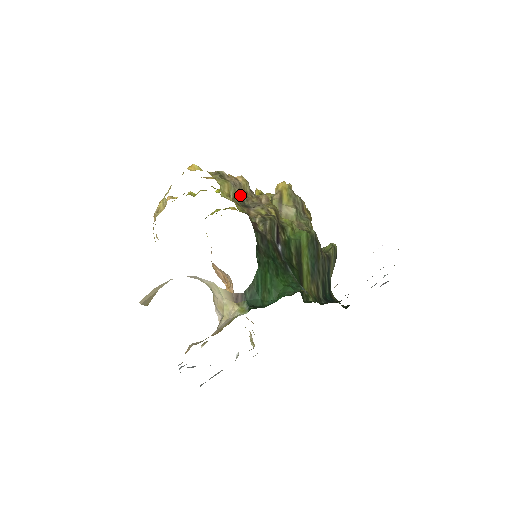
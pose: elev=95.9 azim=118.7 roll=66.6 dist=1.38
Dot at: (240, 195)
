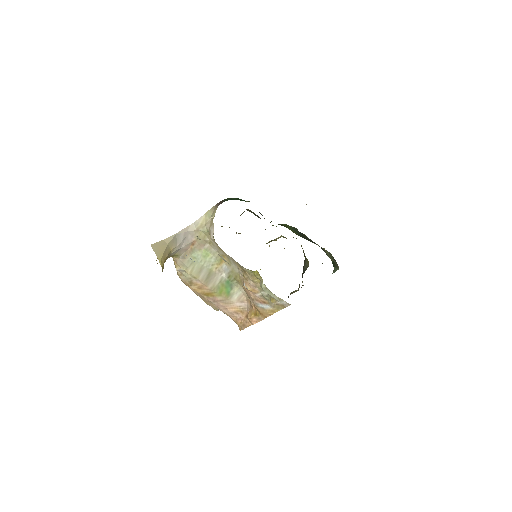
Dot at: occluded
